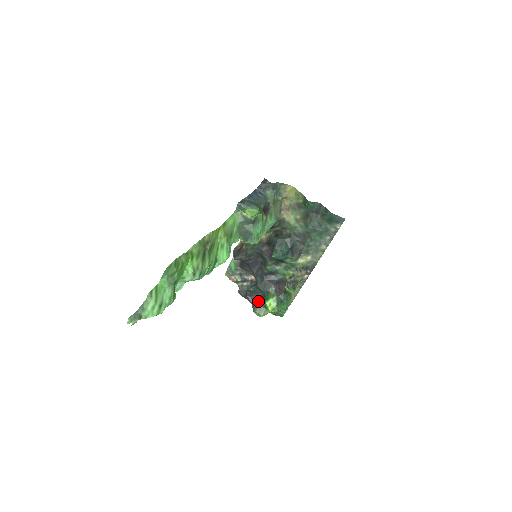
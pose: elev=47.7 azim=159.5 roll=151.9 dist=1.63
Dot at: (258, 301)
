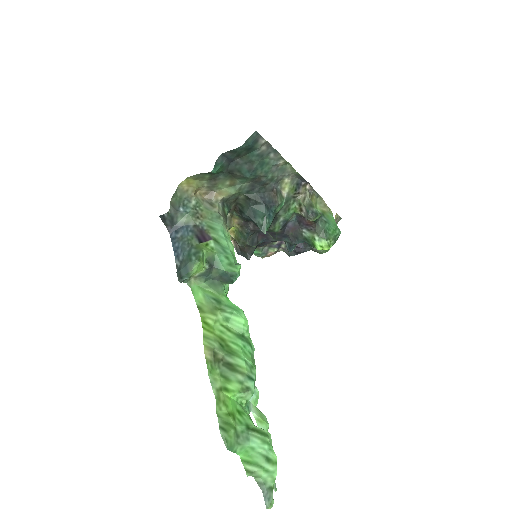
Dot at: occluded
